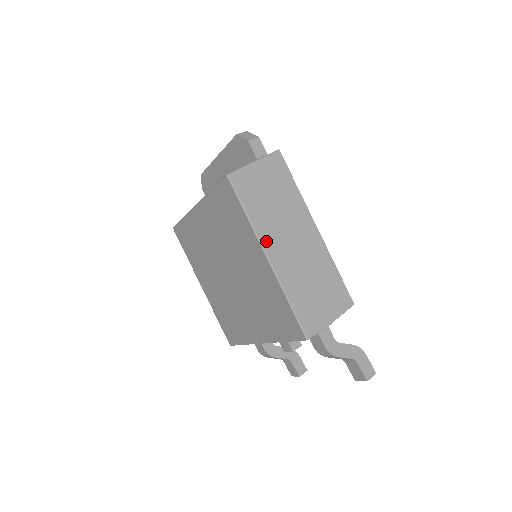
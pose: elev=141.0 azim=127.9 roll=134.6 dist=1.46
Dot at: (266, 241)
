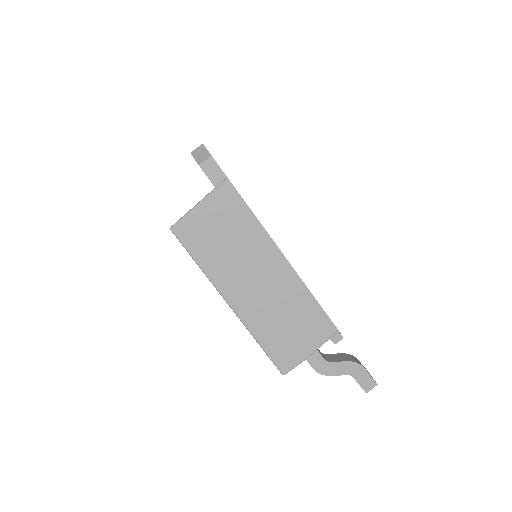
Dot at: (225, 288)
